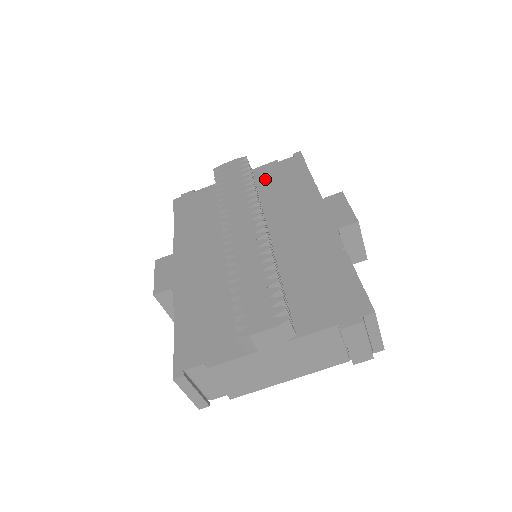
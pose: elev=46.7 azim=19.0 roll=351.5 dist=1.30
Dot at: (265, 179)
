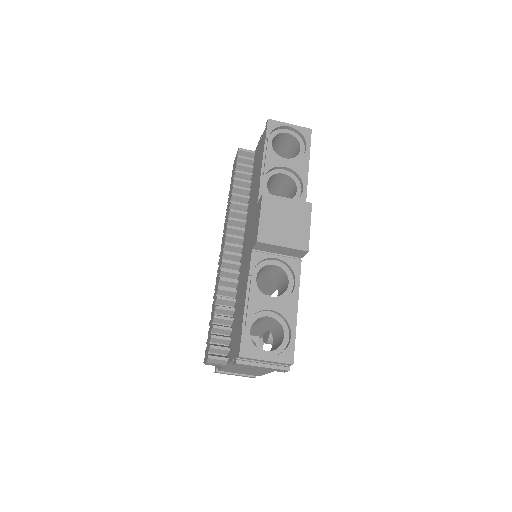
Dot at: (255, 166)
